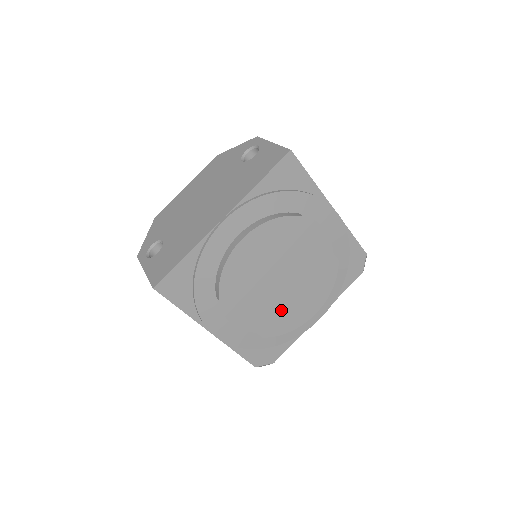
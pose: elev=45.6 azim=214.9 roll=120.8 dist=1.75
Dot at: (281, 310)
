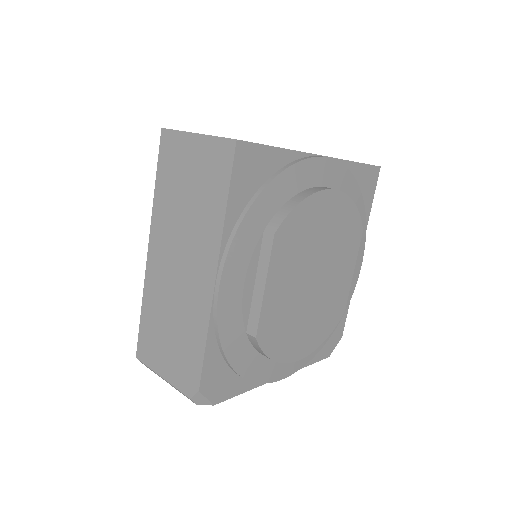
Dot at: (289, 318)
